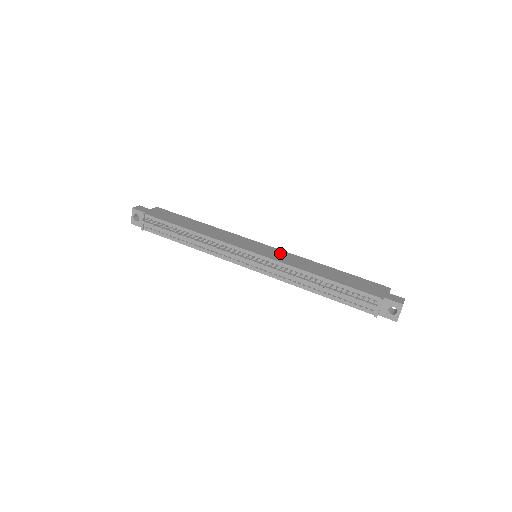
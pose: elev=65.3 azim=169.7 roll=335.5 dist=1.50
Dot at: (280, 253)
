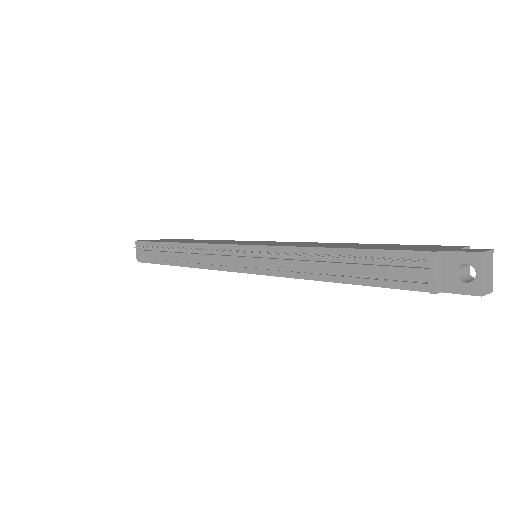
Dot at: (286, 242)
